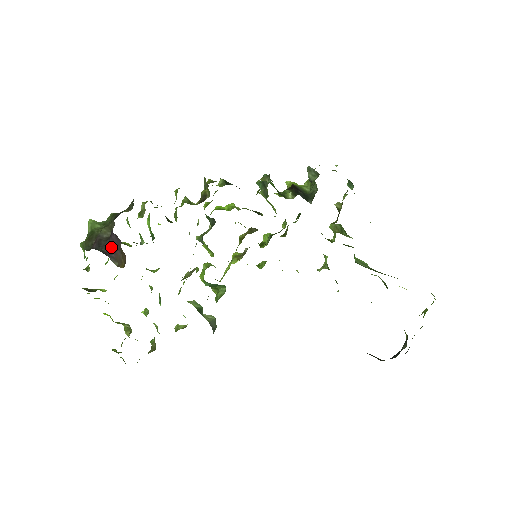
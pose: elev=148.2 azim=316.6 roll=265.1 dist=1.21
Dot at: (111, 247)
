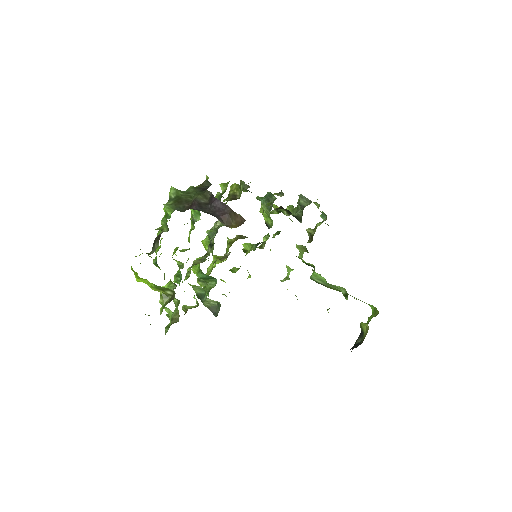
Dot at: (215, 211)
